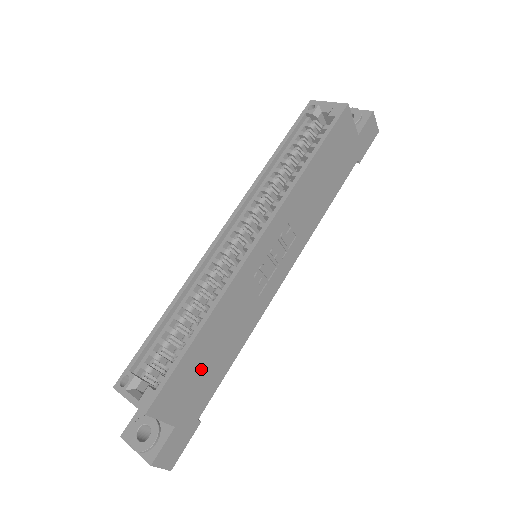
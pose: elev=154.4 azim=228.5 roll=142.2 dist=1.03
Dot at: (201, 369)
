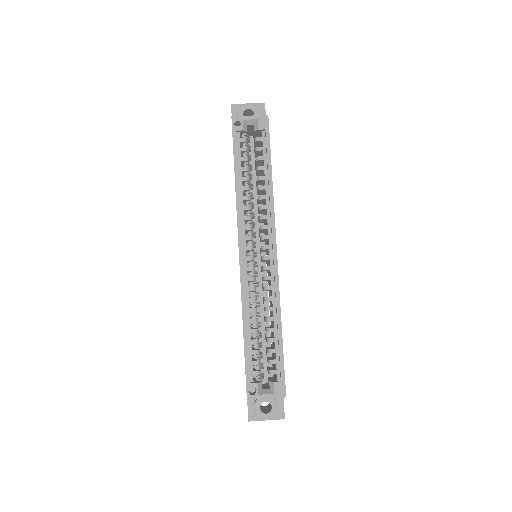
Dot at: occluded
